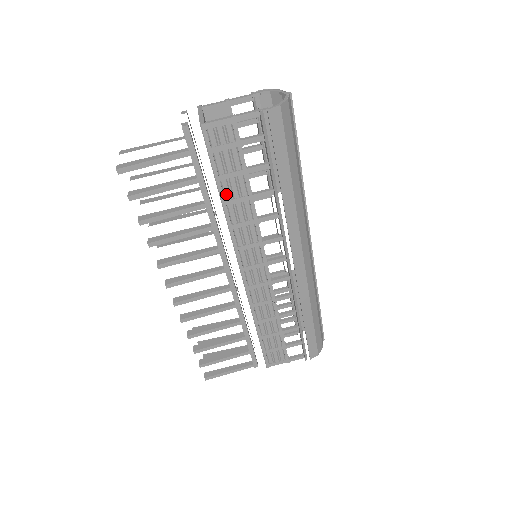
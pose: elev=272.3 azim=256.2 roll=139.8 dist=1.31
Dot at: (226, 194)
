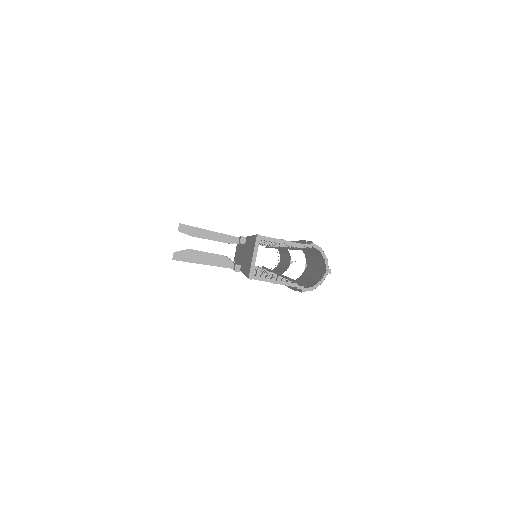
Dot at: occluded
